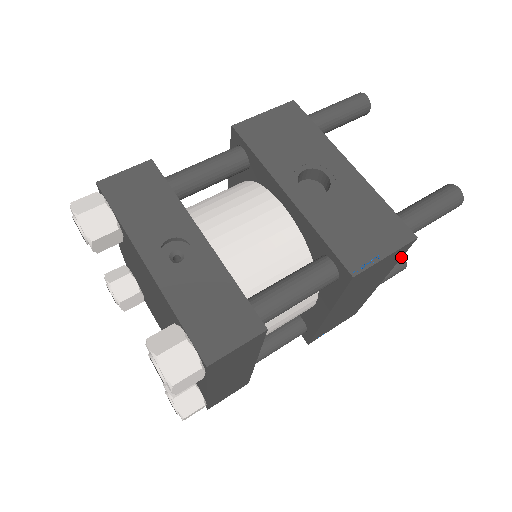
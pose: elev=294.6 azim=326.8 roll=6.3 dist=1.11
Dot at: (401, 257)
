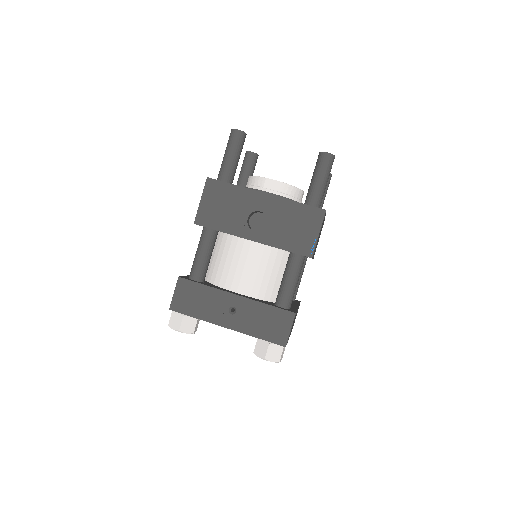
Dot at: occluded
